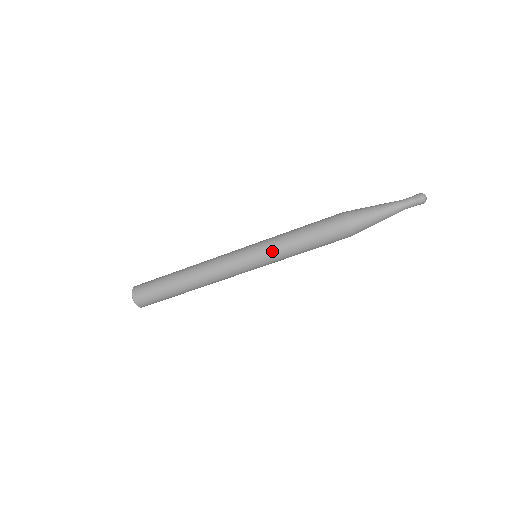
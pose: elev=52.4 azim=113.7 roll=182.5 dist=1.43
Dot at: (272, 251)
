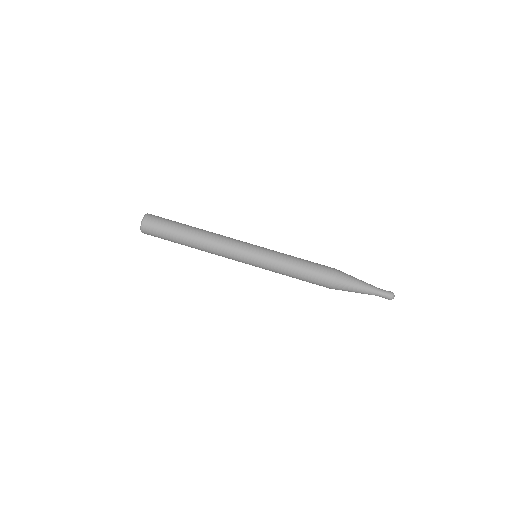
Dot at: (271, 263)
